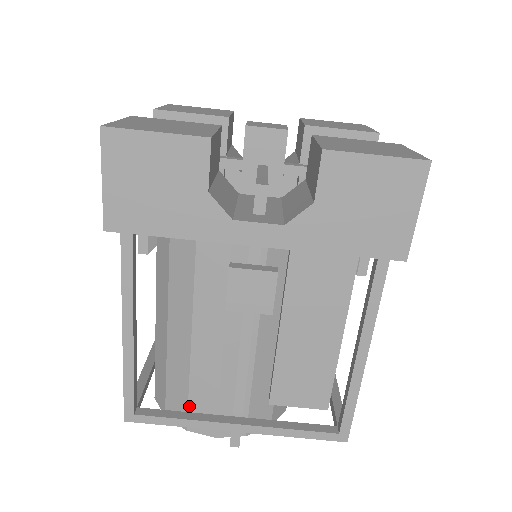
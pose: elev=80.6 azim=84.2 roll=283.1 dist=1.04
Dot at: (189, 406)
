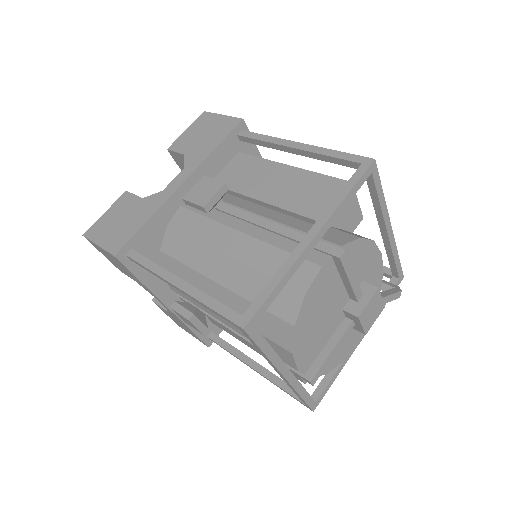
Dot at: occluded
